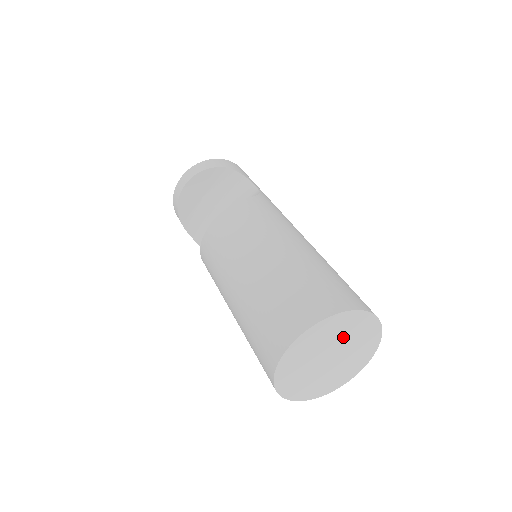
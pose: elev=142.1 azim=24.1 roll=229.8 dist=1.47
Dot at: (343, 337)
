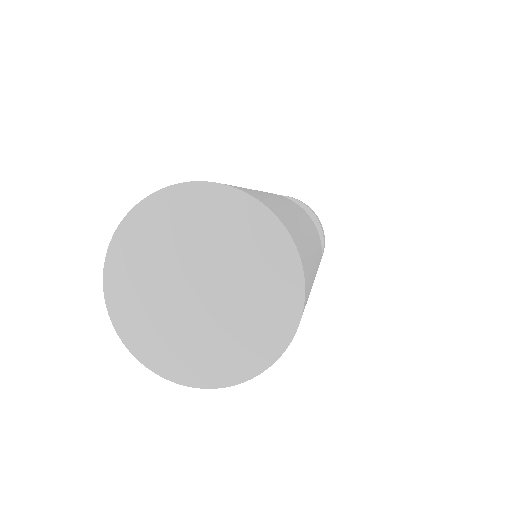
Dot at: (246, 284)
